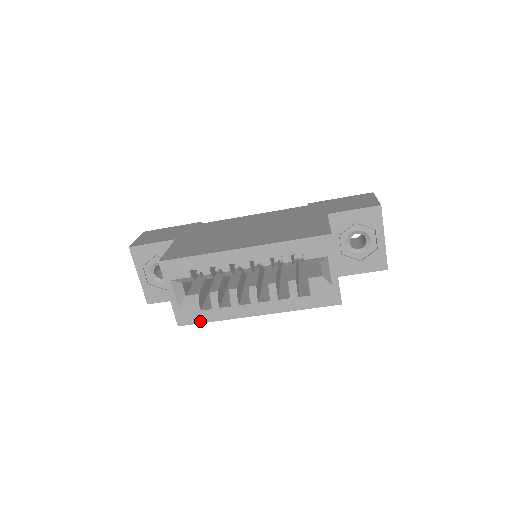
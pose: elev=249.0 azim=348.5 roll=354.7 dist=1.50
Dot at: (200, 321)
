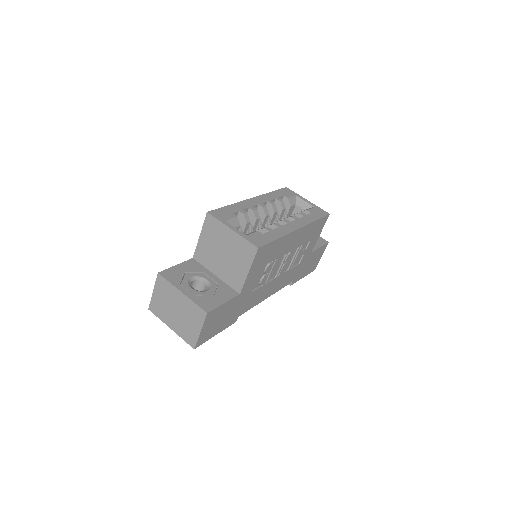
Dot at: (269, 241)
